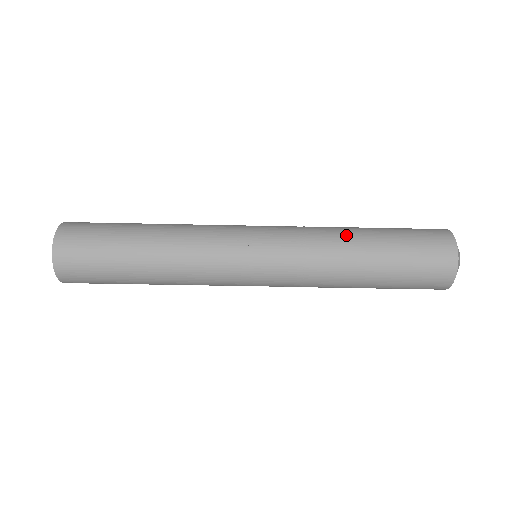
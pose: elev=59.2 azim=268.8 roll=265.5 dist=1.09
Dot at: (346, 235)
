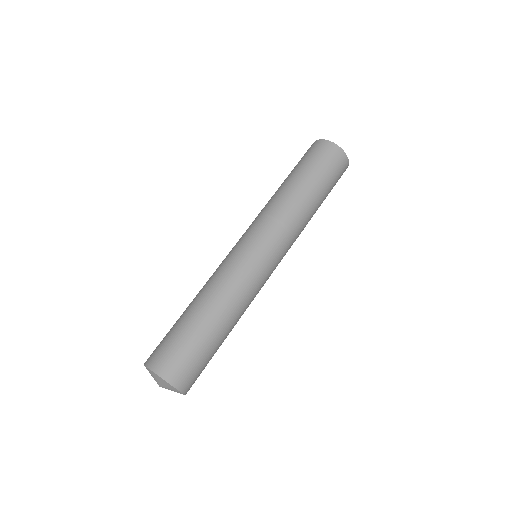
Dot at: occluded
